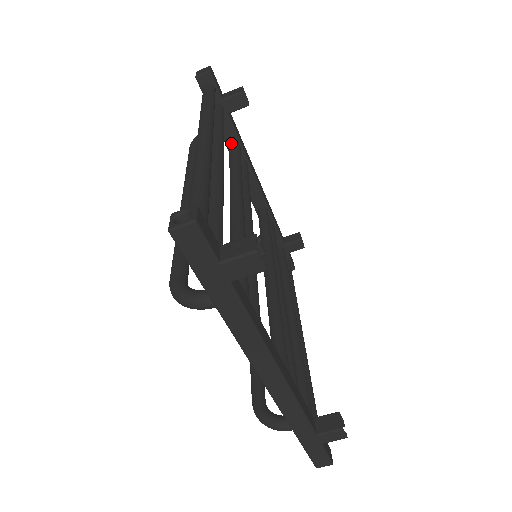
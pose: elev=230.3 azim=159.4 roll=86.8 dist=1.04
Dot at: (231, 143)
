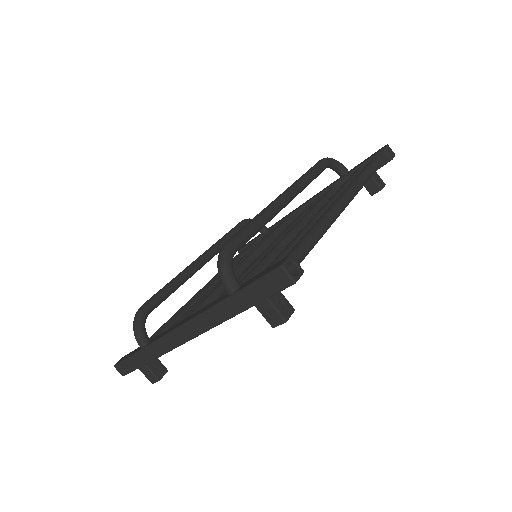
Dot at: (336, 188)
